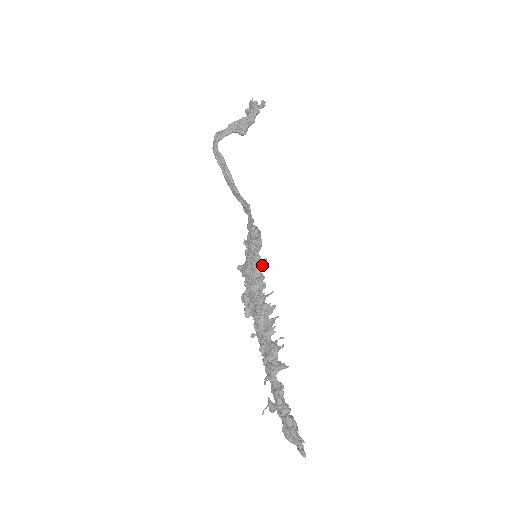
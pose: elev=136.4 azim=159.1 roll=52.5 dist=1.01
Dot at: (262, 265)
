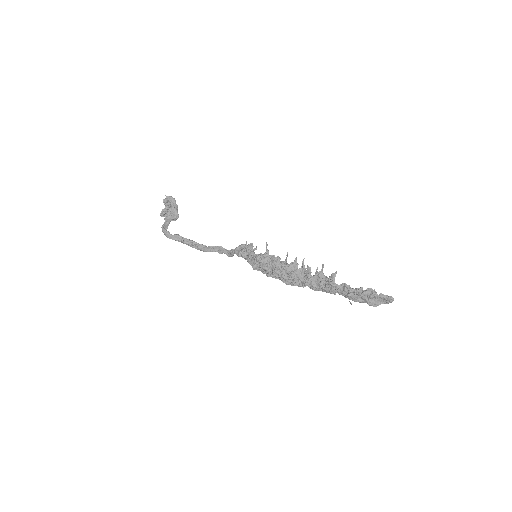
Dot at: (266, 251)
